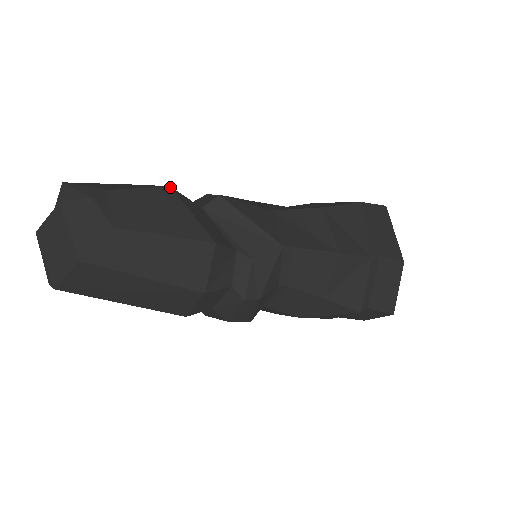
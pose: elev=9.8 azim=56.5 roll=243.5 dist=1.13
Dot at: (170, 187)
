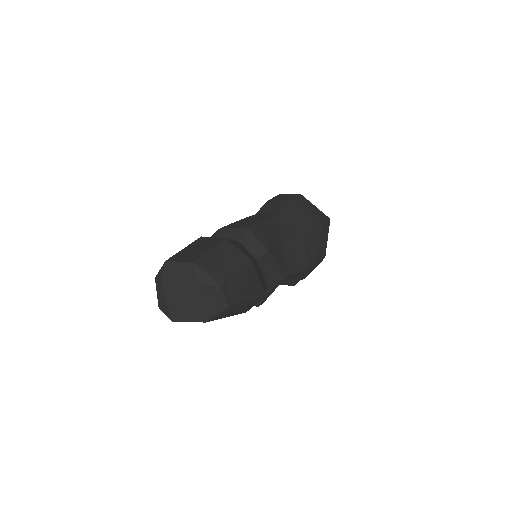
Dot at: (252, 262)
